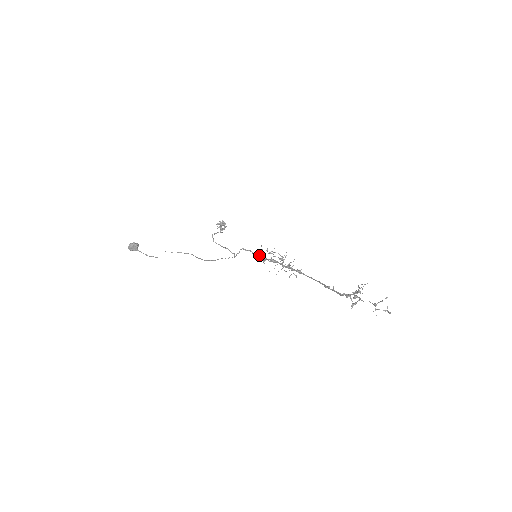
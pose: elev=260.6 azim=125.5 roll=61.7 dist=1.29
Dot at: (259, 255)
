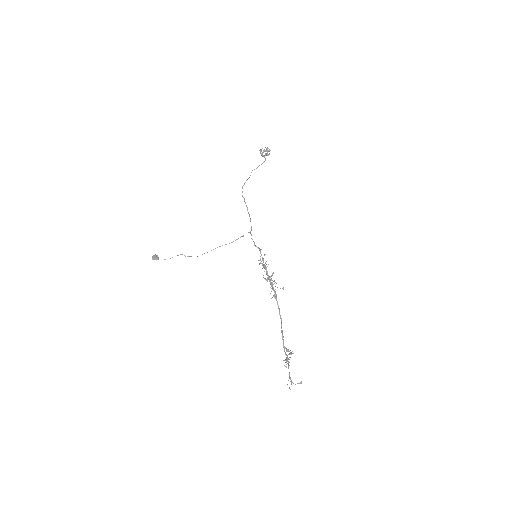
Dot at: (260, 253)
